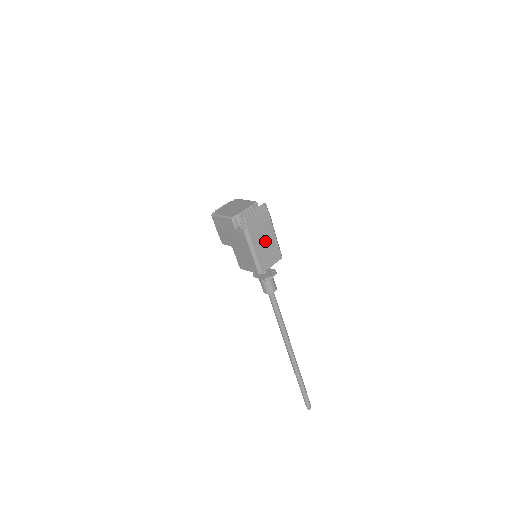
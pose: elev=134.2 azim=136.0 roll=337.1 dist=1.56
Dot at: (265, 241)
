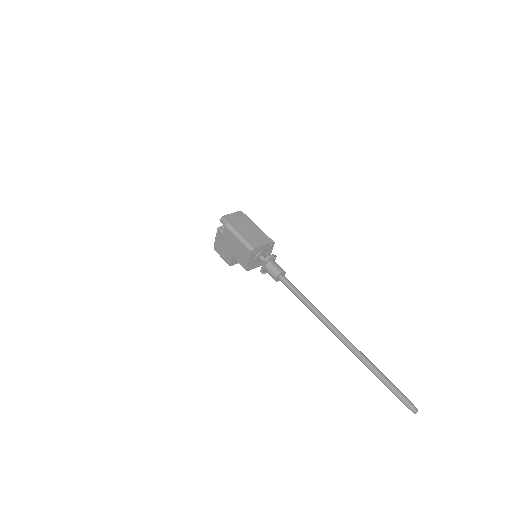
Dot at: (249, 230)
